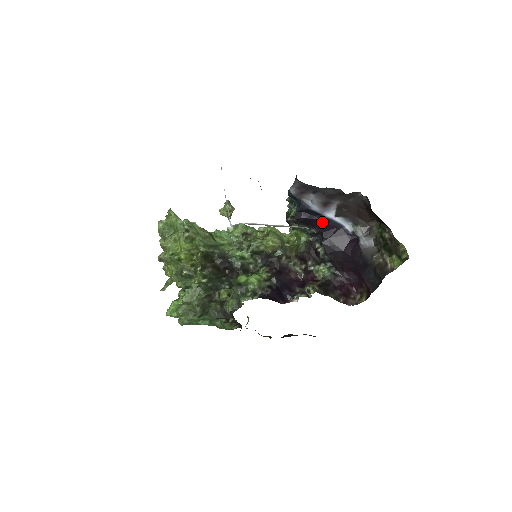
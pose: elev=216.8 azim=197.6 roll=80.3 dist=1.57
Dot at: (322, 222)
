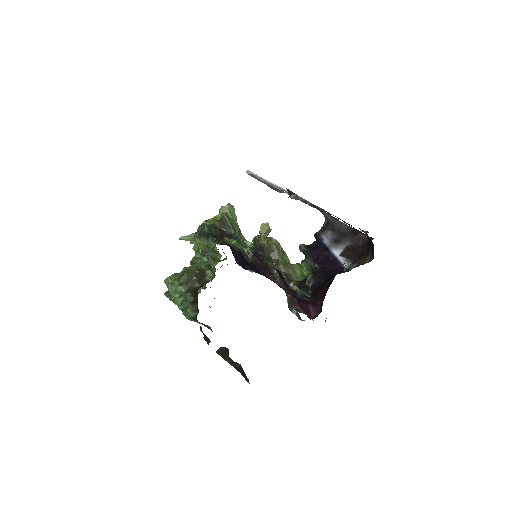
Dot at: (326, 257)
